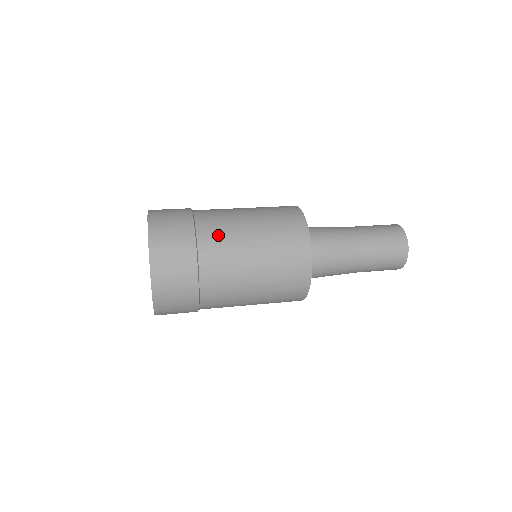
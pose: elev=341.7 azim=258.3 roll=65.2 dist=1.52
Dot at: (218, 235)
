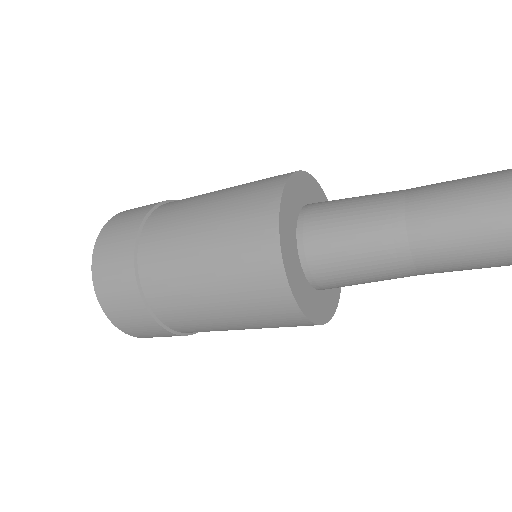
Dot at: occluded
